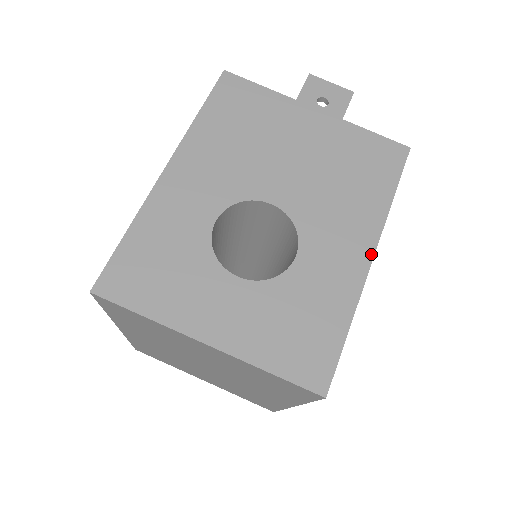
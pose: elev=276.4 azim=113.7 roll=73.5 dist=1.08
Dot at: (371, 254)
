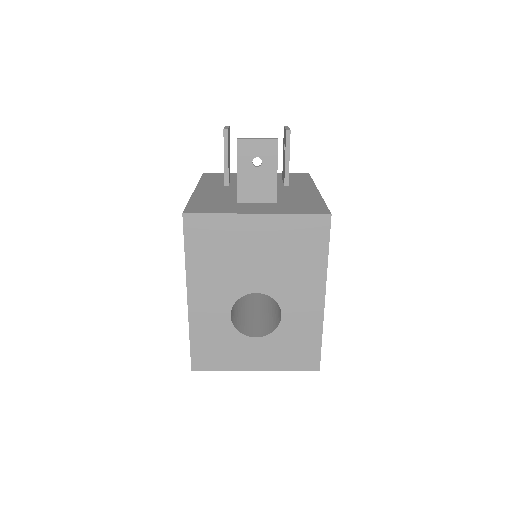
Dot at: (323, 297)
